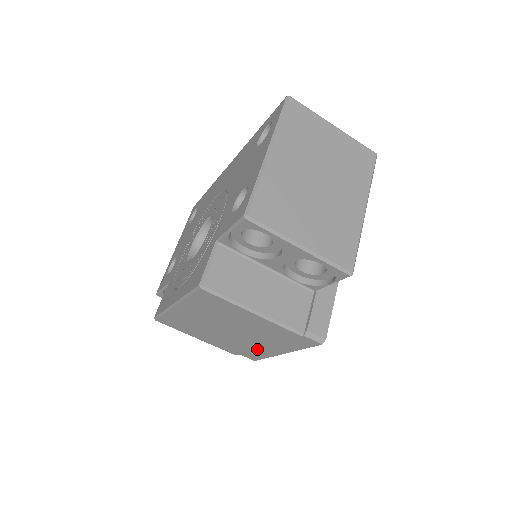
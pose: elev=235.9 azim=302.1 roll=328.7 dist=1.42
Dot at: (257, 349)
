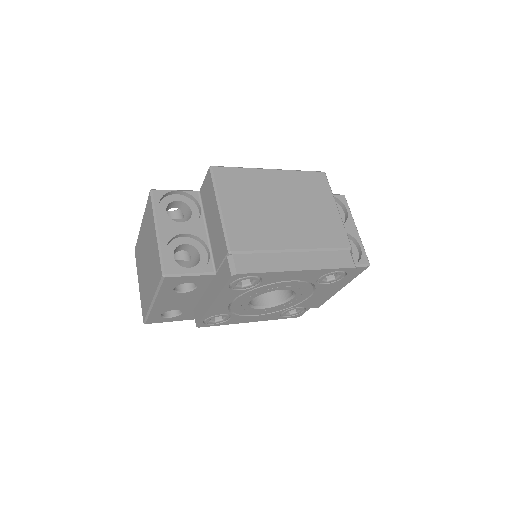
Dot at: (274, 253)
